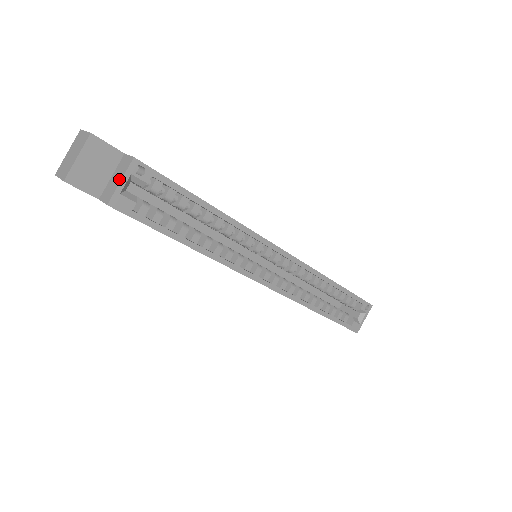
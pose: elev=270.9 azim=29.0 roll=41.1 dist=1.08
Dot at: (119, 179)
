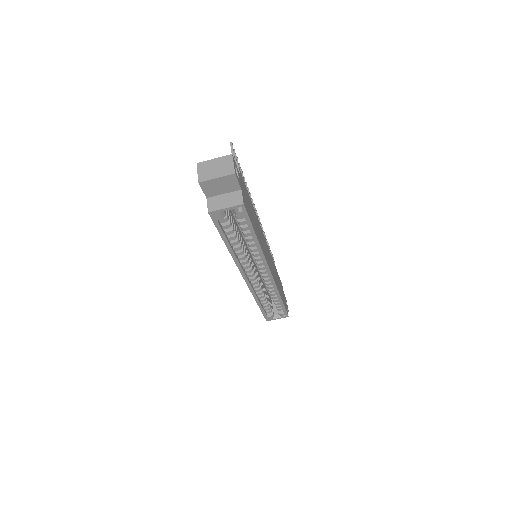
Dot at: (226, 205)
